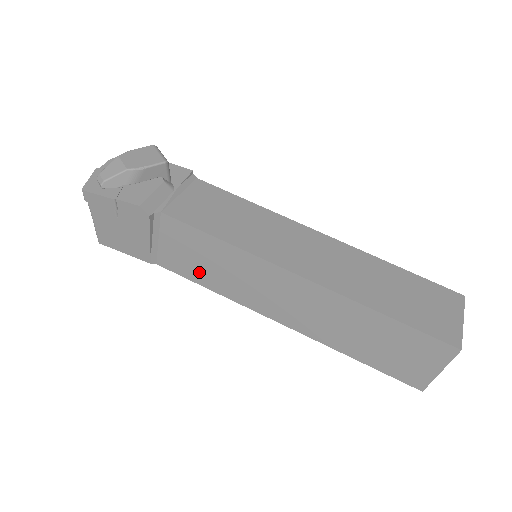
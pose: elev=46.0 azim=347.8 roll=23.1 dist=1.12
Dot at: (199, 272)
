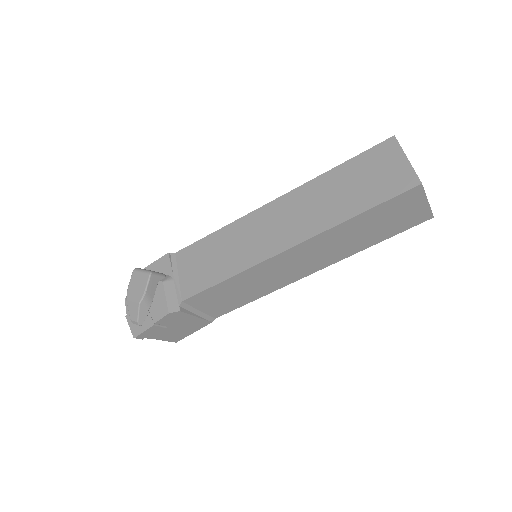
Dot at: (239, 300)
